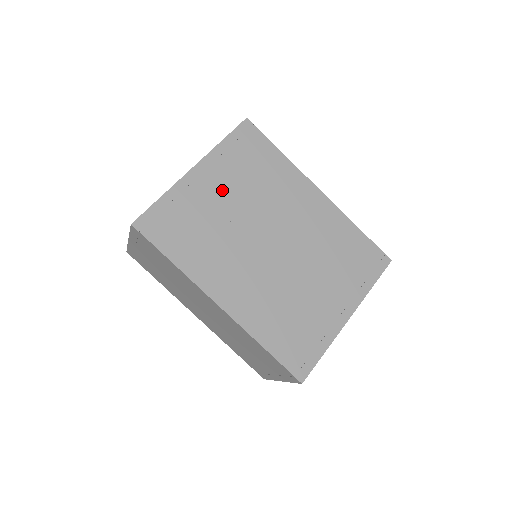
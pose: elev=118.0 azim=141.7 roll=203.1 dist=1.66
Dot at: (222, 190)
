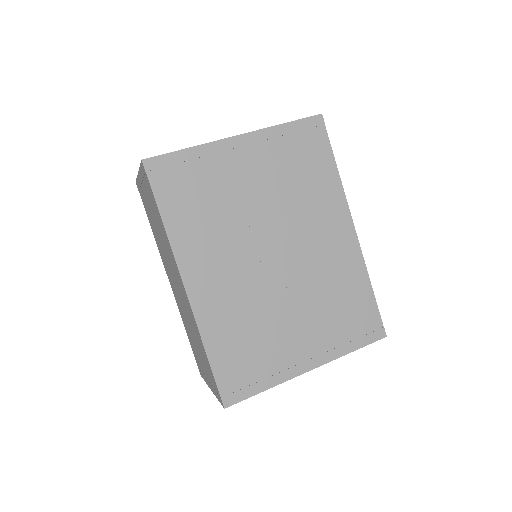
Dot at: (254, 174)
